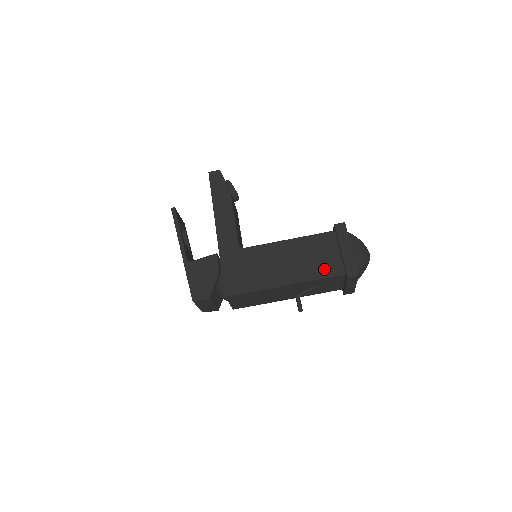
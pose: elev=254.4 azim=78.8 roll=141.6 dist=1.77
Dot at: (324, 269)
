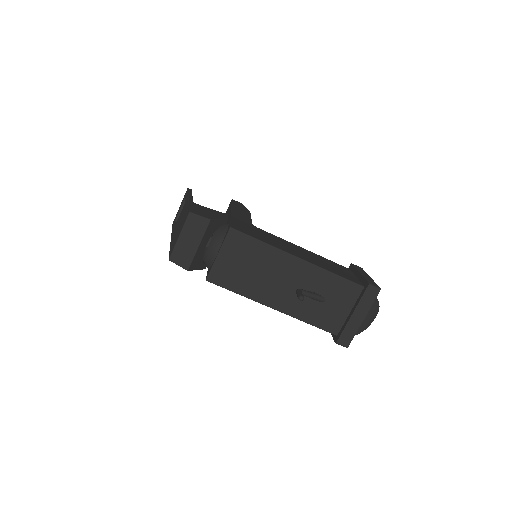
Dot at: (341, 274)
